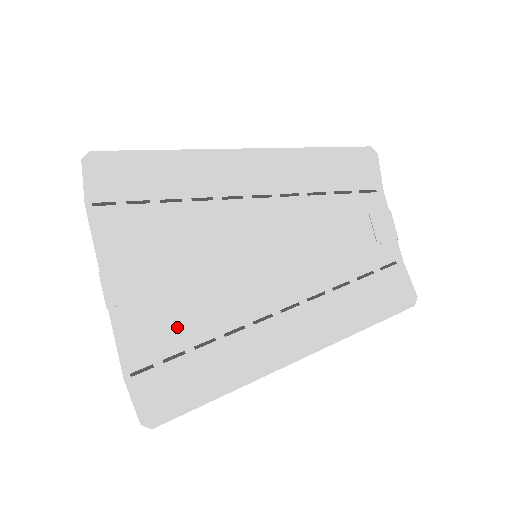
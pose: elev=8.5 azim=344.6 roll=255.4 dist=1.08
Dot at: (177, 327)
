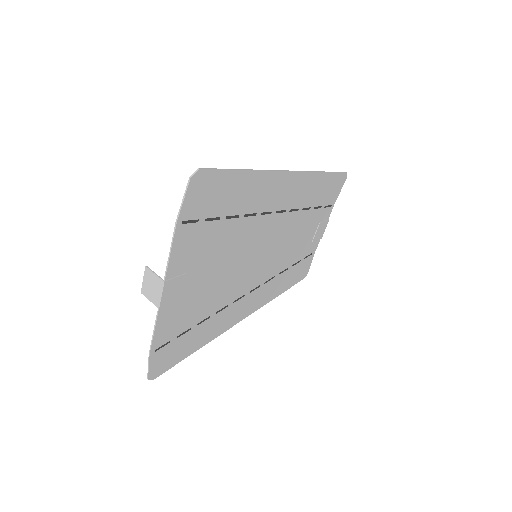
Dot at: (194, 313)
